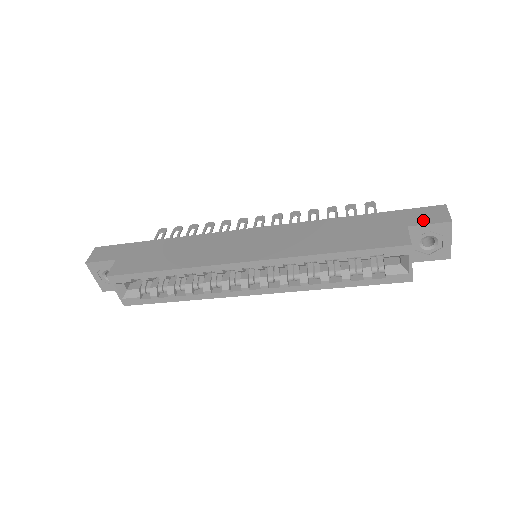
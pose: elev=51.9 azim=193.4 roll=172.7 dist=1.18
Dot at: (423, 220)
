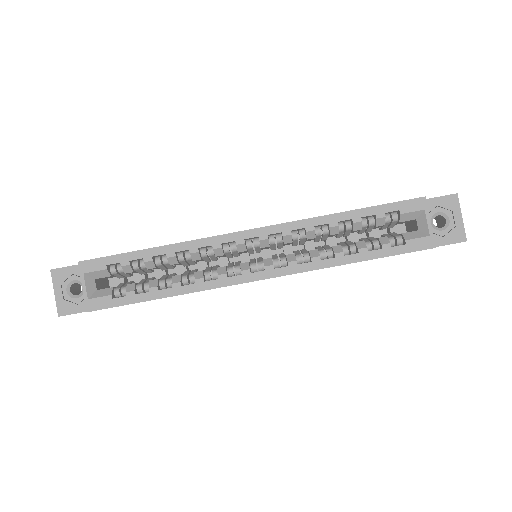
Dot at: (428, 199)
